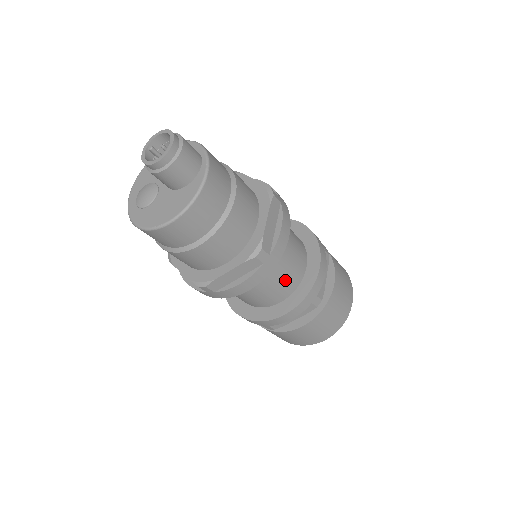
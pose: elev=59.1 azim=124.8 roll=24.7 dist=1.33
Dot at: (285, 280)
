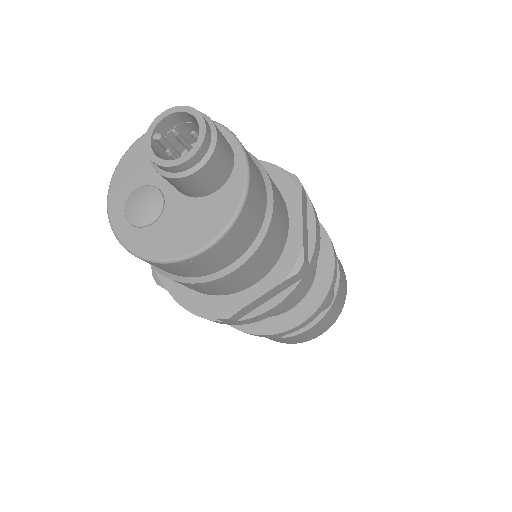
Dot at: occluded
